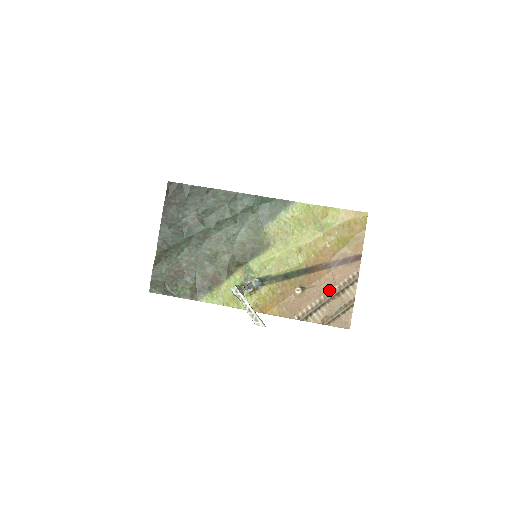
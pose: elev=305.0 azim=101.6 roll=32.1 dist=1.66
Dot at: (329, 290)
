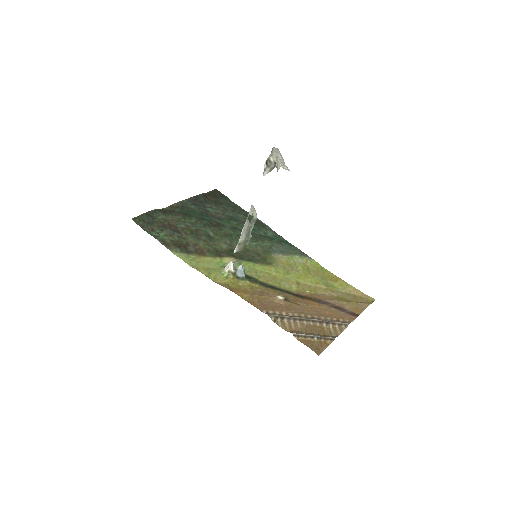
Dot at: (313, 315)
